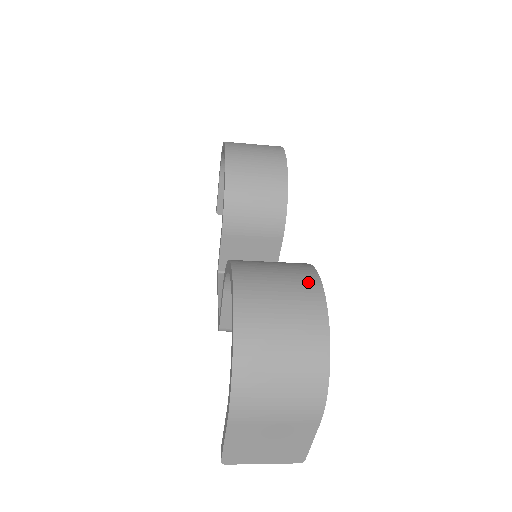
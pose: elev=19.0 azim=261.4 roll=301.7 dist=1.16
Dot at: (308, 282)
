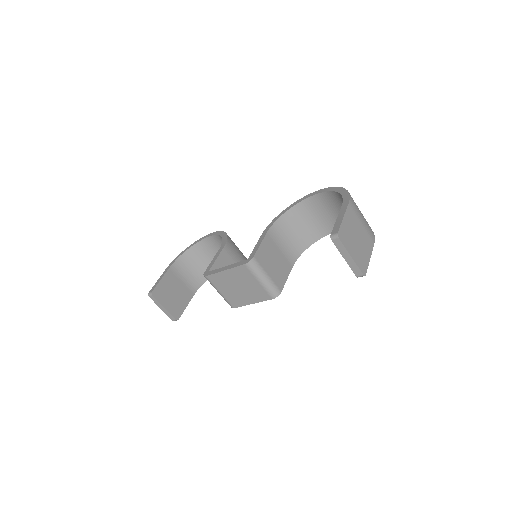
Dot at: occluded
